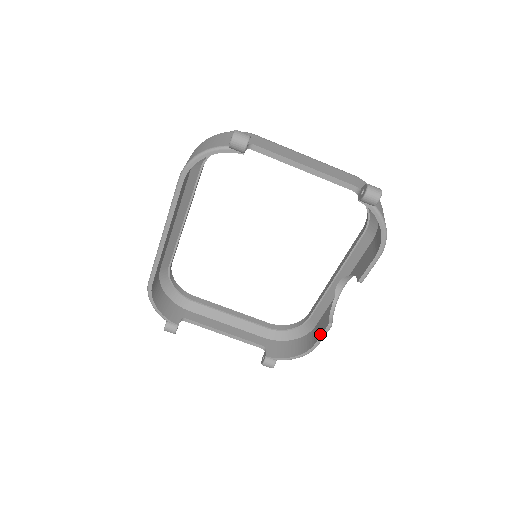
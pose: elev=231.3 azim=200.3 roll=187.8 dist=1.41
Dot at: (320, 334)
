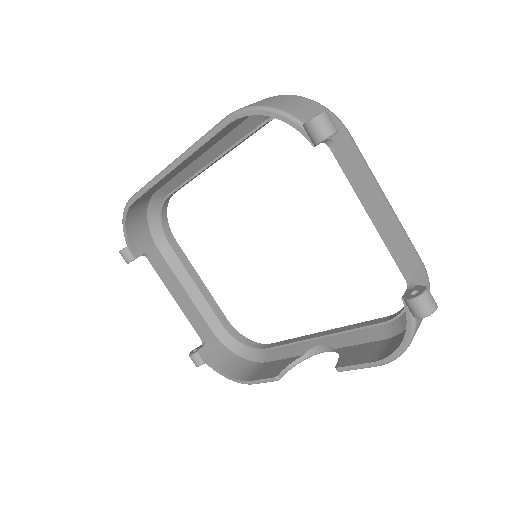
Dot at: (262, 377)
